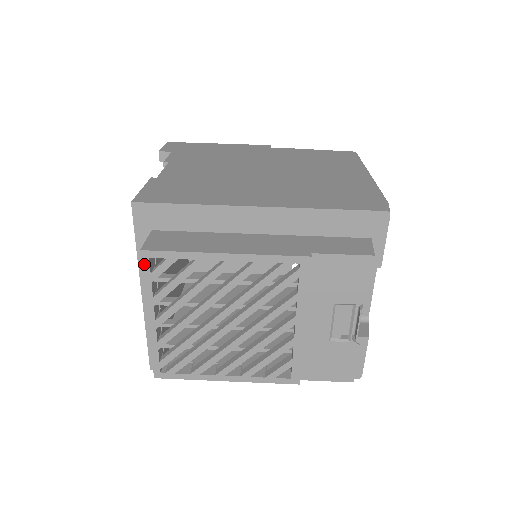
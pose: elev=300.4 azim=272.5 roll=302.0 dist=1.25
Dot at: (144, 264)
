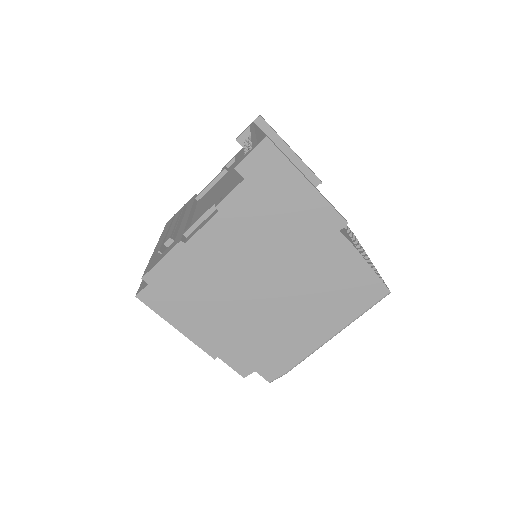
Dot at: occluded
